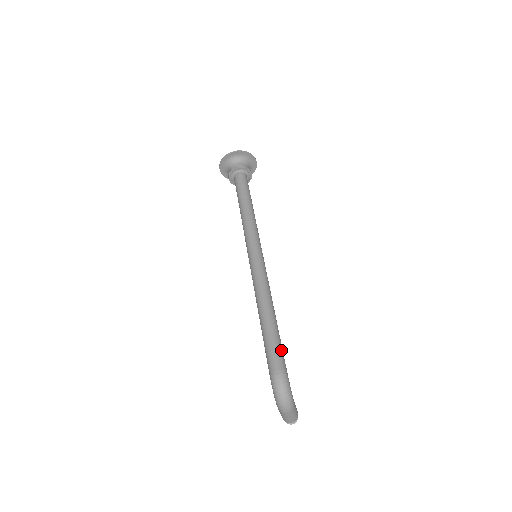
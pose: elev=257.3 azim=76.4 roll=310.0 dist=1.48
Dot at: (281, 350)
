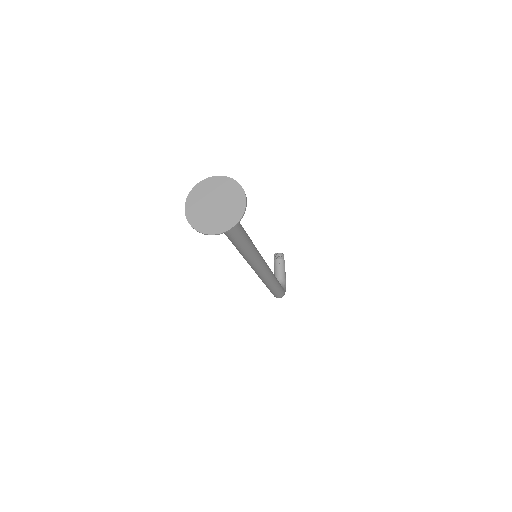
Dot at: (281, 291)
